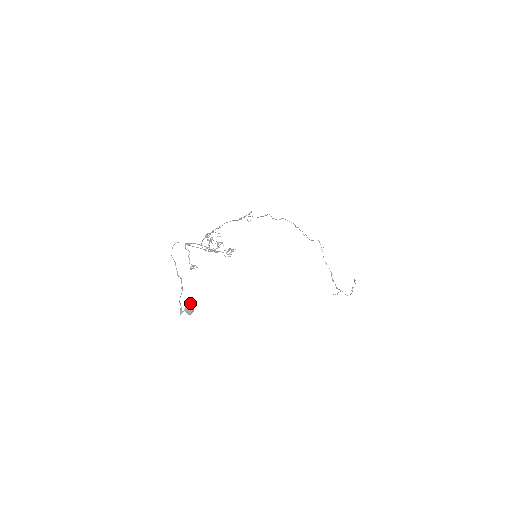
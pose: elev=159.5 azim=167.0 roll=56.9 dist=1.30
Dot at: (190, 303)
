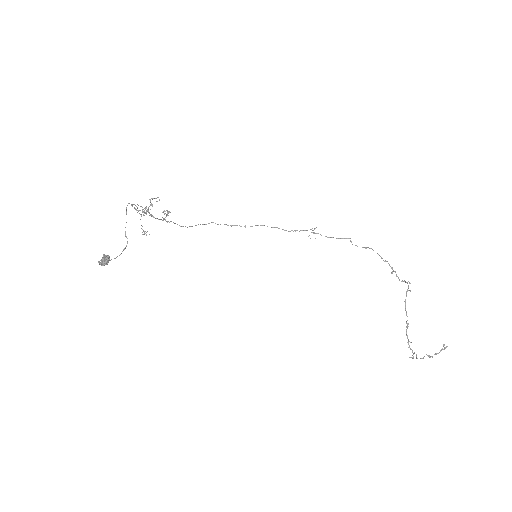
Dot at: (108, 255)
